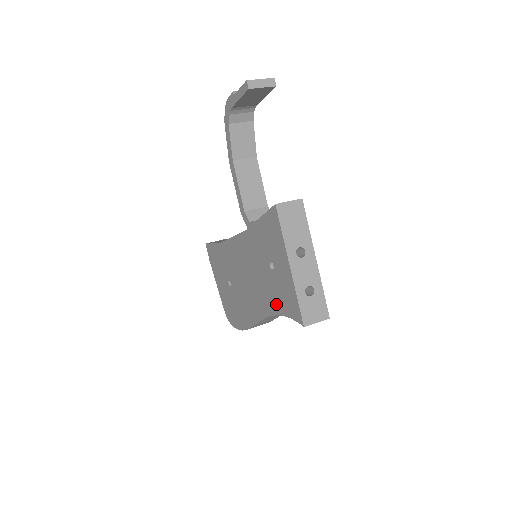
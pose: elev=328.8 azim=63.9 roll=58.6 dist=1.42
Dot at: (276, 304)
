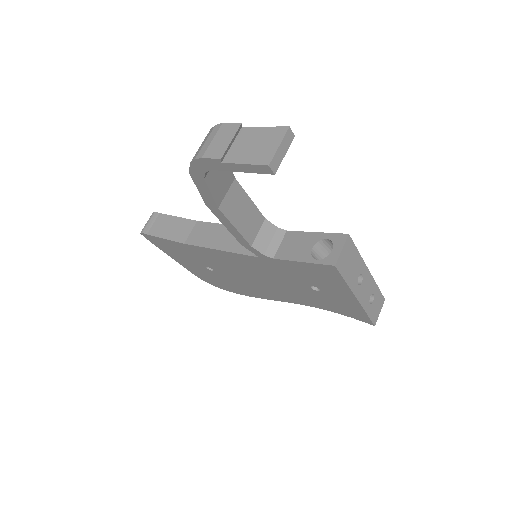
Dot at: (321, 305)
